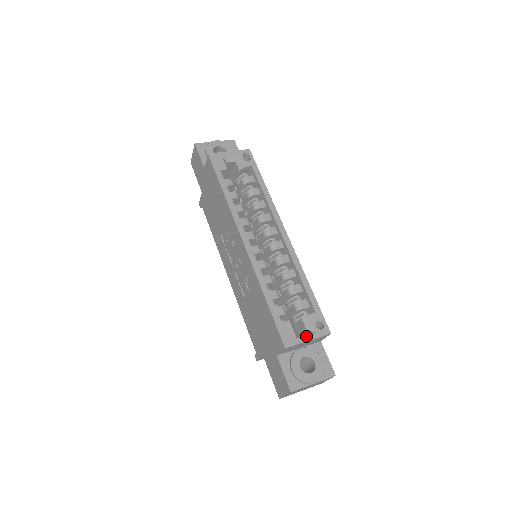
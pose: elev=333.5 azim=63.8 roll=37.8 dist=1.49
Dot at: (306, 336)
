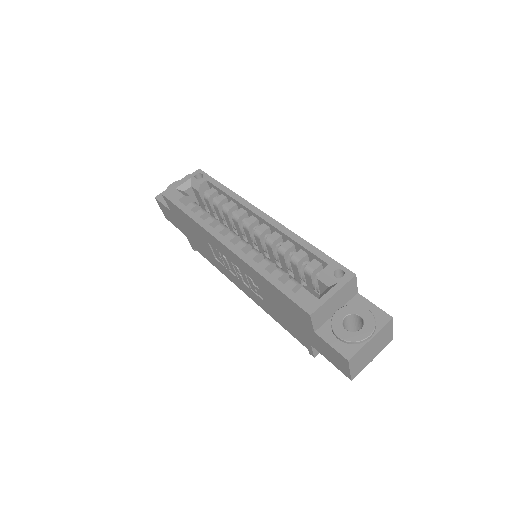
Dot at: (328, 292)
